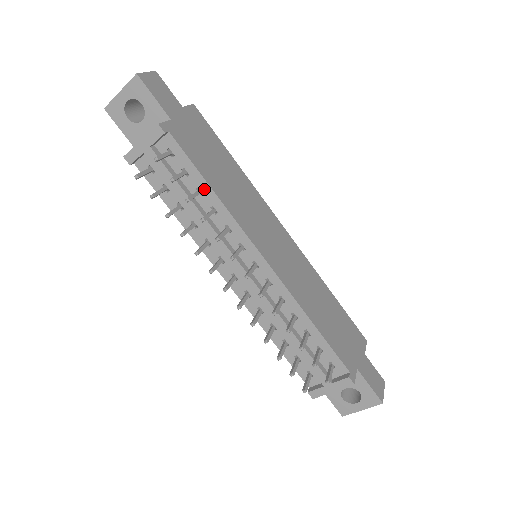
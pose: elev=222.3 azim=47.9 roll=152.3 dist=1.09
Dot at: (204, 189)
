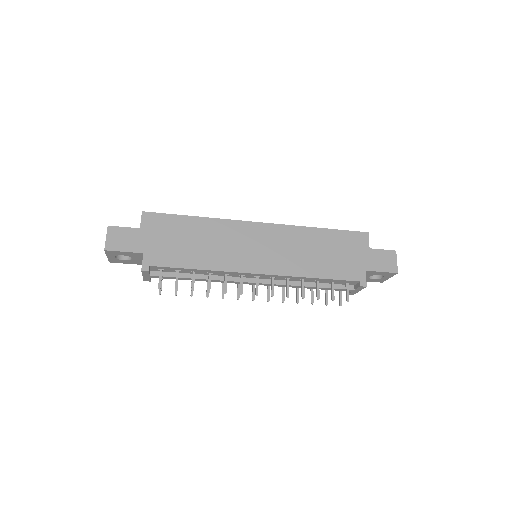
Dot at: (195, 271)
